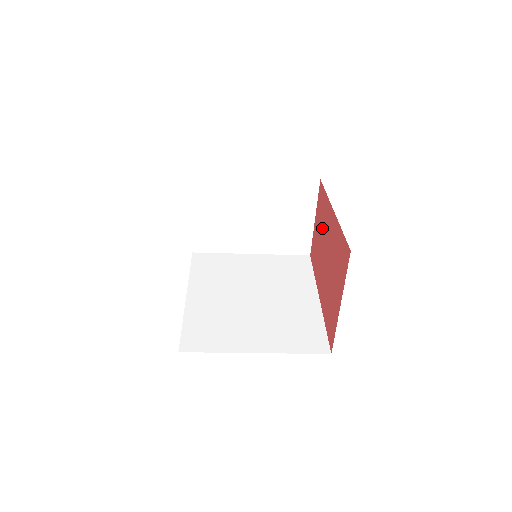
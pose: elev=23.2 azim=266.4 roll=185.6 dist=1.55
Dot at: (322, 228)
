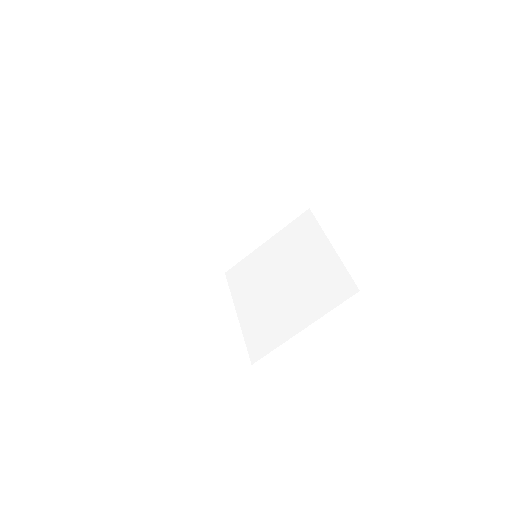
Dot at: occluded
